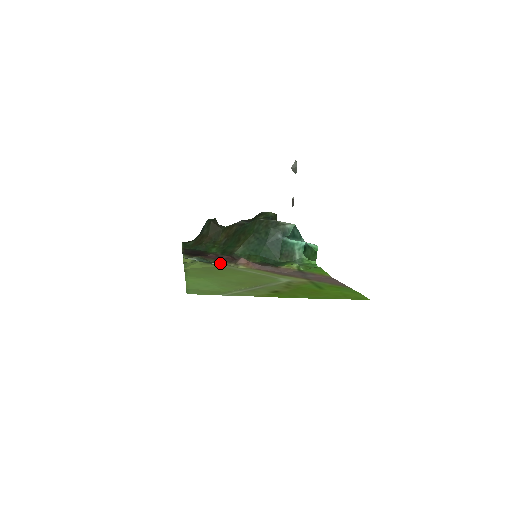
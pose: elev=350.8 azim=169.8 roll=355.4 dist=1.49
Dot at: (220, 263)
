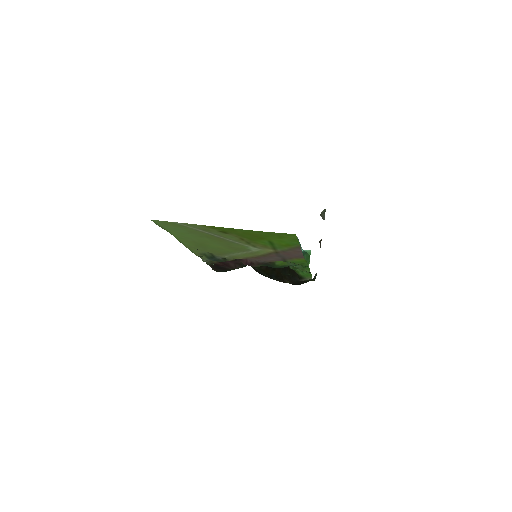
Dot at: (224, 257)
